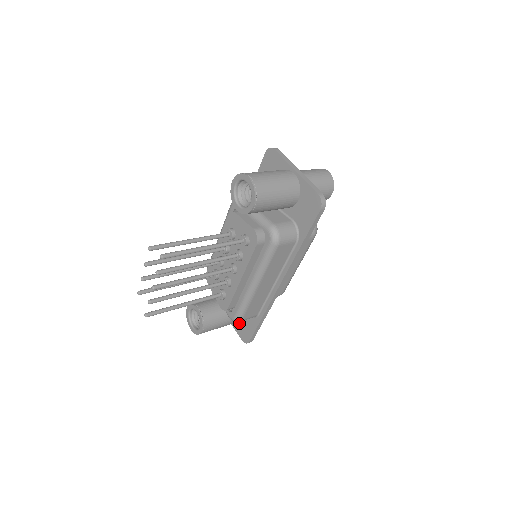
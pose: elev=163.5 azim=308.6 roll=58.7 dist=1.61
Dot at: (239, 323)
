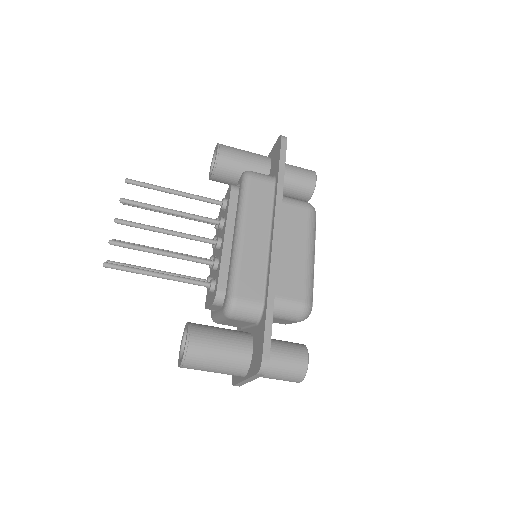
Dot at: (252, 357)
